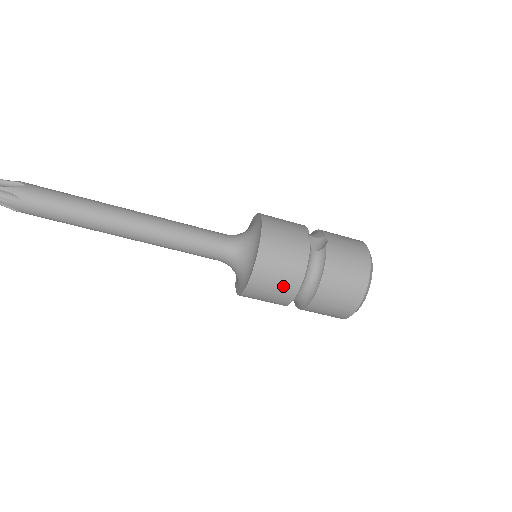
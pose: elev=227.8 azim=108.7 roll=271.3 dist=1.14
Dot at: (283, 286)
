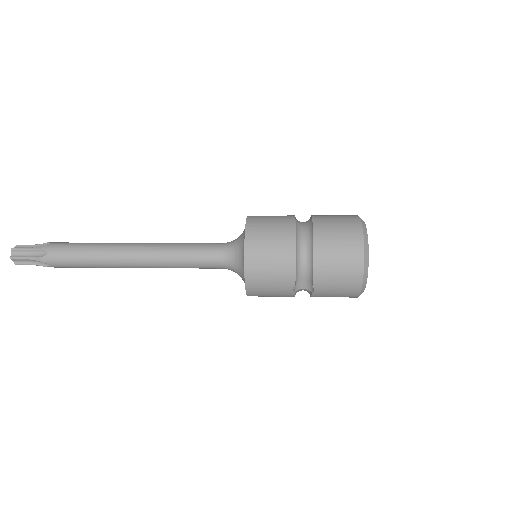
Dot at: occluded
